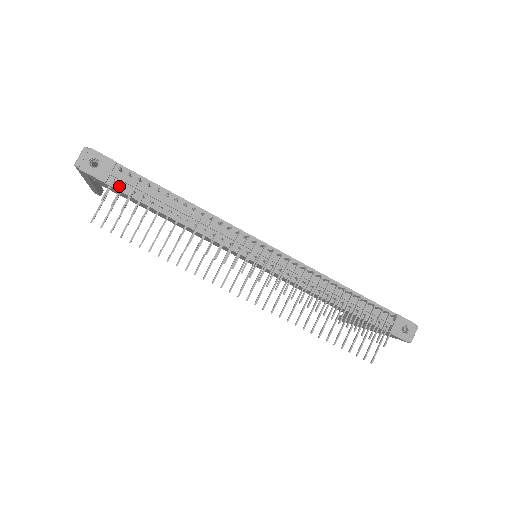
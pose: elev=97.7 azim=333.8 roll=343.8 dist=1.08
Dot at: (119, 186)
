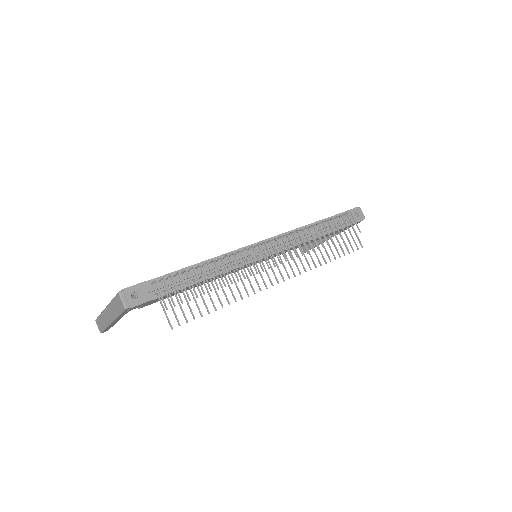
Dot at: occluded
